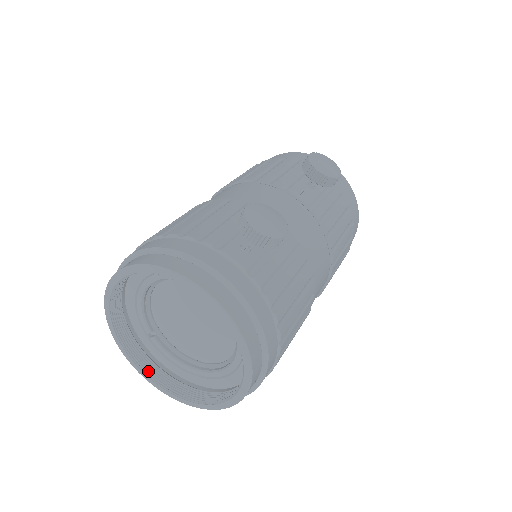
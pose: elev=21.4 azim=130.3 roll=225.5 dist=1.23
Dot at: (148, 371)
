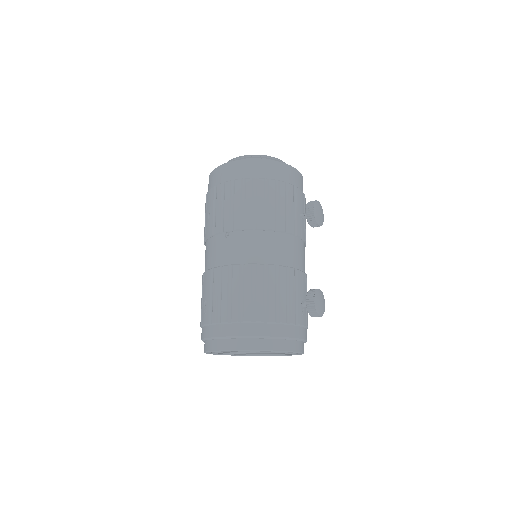
Dot at: occluded
